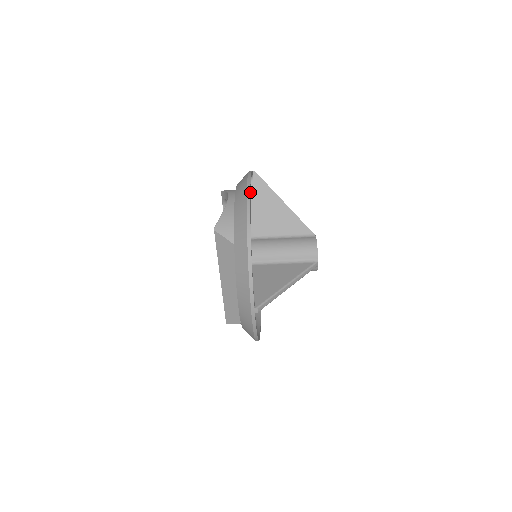
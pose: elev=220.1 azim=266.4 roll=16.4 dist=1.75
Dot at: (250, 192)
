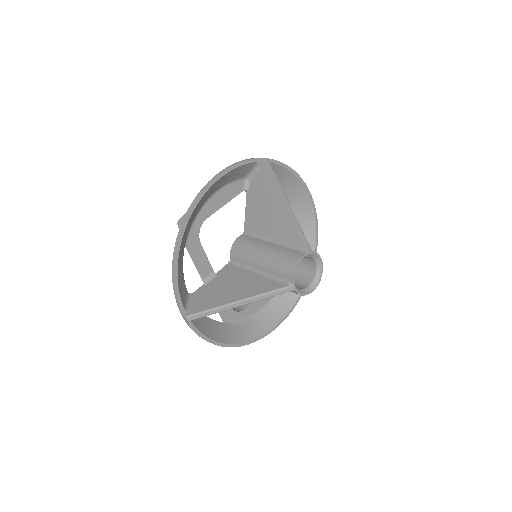
Dot at: (207, 189)
